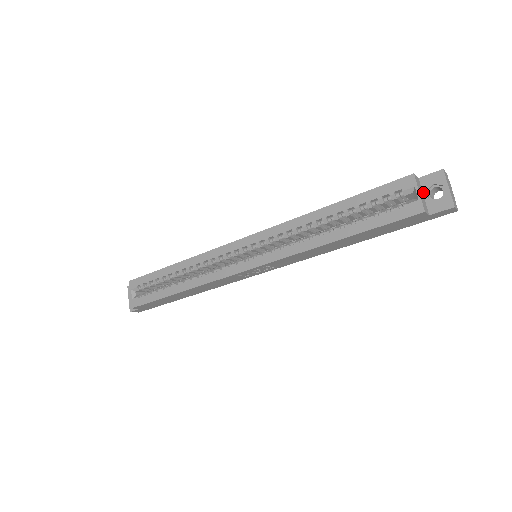
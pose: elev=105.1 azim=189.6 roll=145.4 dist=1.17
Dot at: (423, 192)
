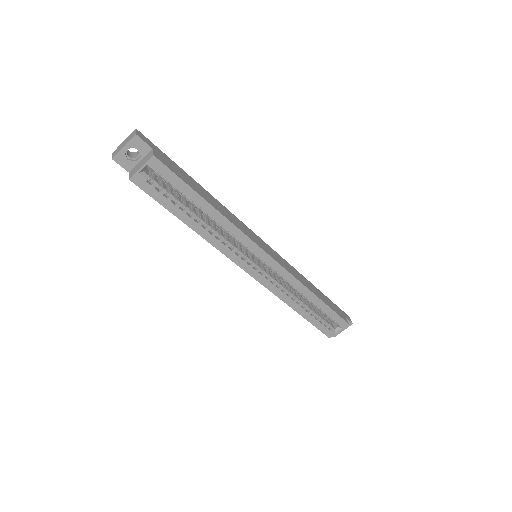
Dot at: occluded
